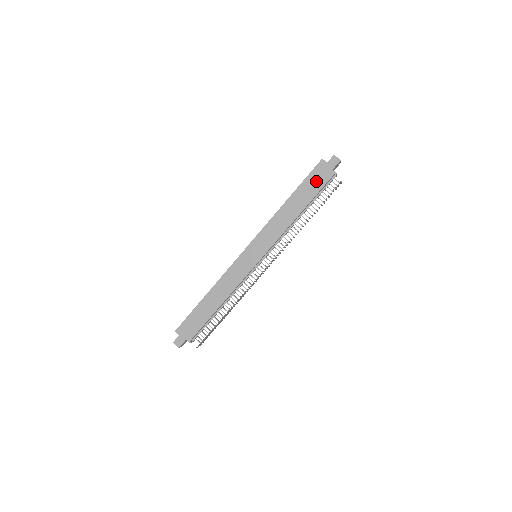
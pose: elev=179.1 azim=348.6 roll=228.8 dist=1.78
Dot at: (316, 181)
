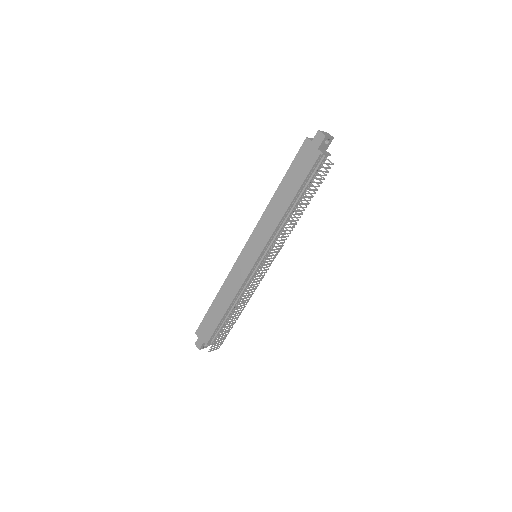
Dot at: (302, 165)
